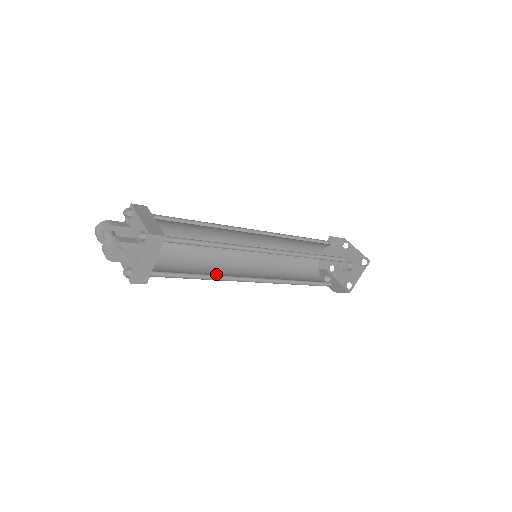
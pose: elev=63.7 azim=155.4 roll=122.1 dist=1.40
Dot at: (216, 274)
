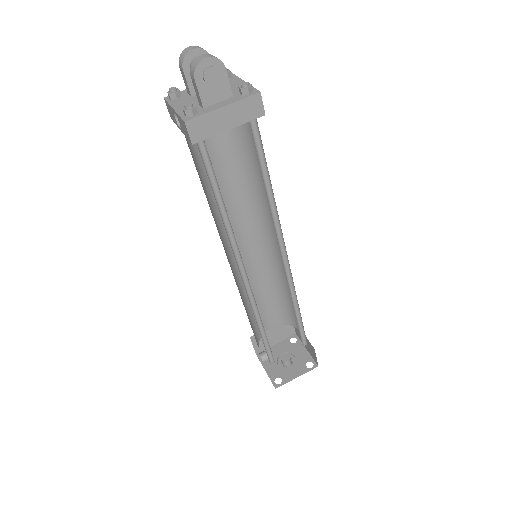
Dot at: occluded
